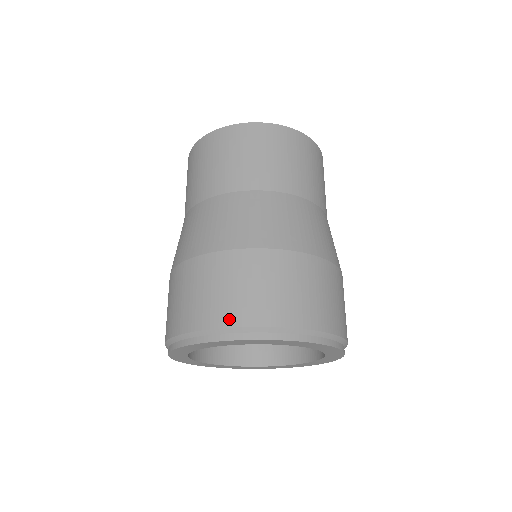
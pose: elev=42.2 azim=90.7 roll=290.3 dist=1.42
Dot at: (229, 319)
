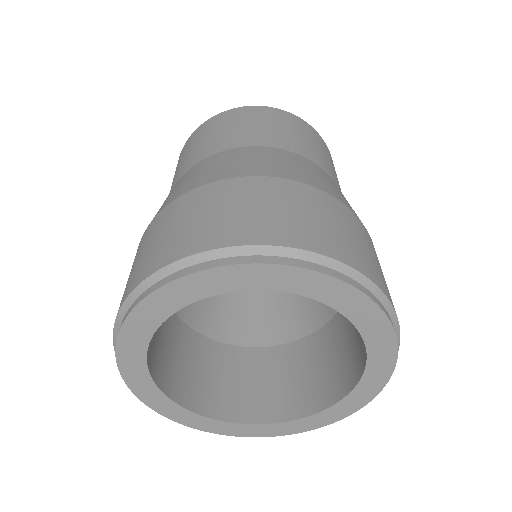
Dot at: (217, 240)
